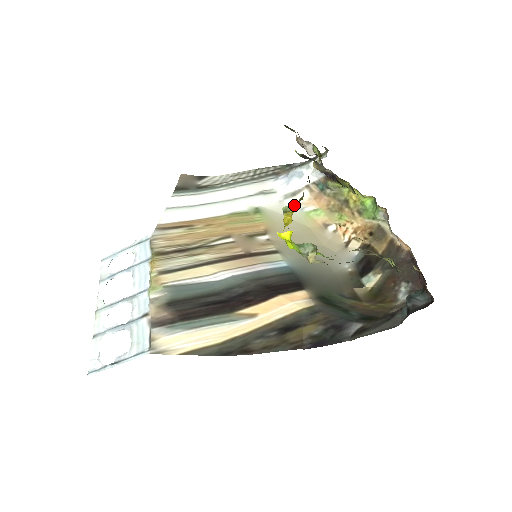
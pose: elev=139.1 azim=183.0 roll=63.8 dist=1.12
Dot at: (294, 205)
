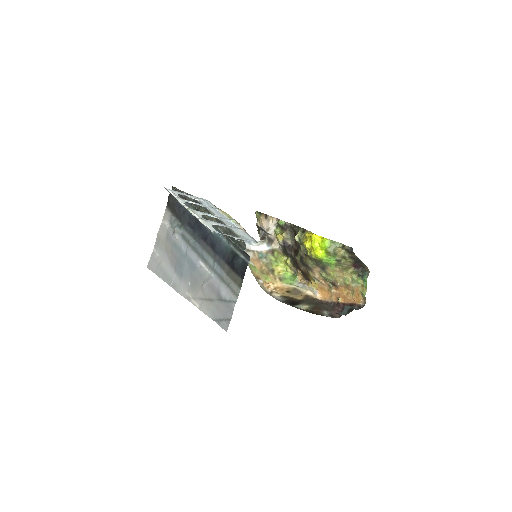
Dot at: occluded
